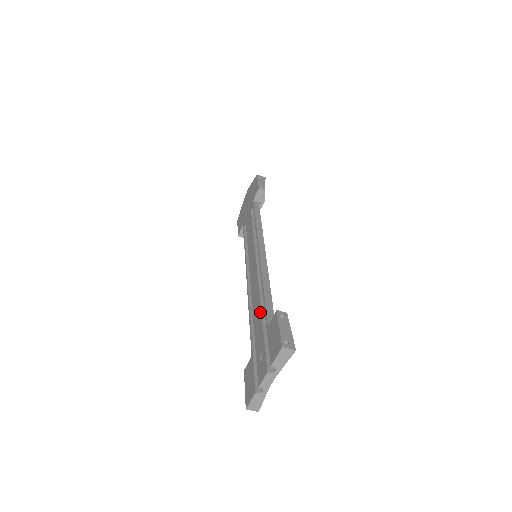
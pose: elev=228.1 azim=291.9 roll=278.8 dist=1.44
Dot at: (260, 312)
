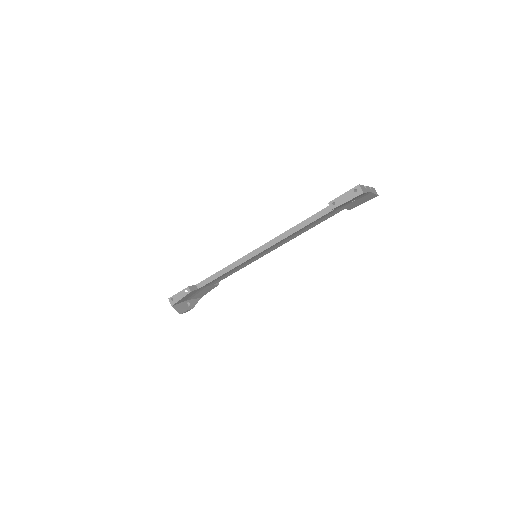
Dot at: occluded
